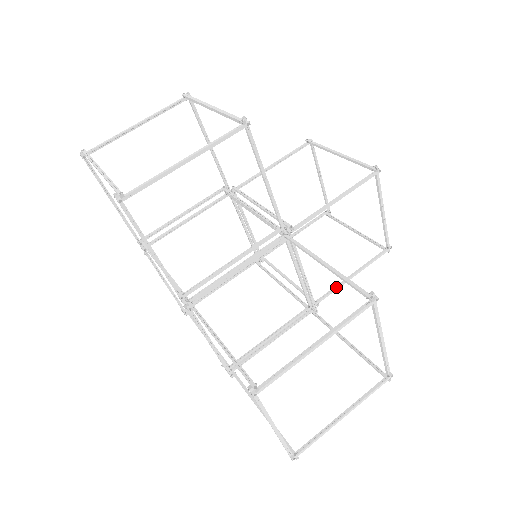
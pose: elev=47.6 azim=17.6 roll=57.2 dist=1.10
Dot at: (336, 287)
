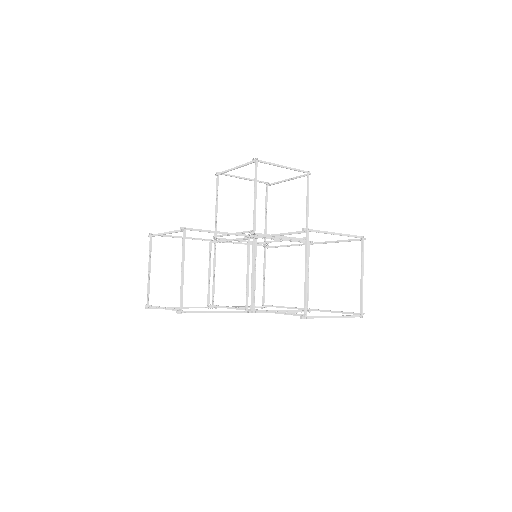
Dot at: (306, 221)
